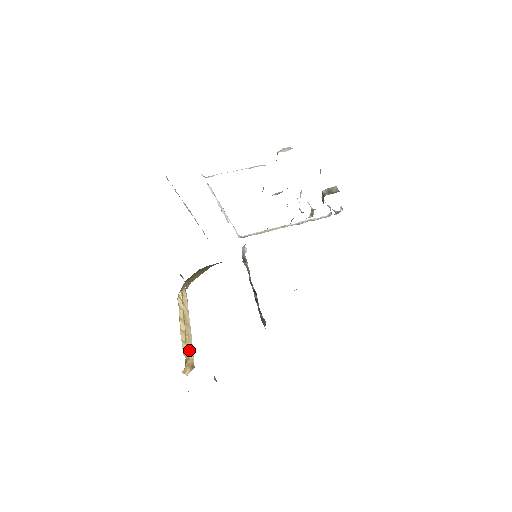
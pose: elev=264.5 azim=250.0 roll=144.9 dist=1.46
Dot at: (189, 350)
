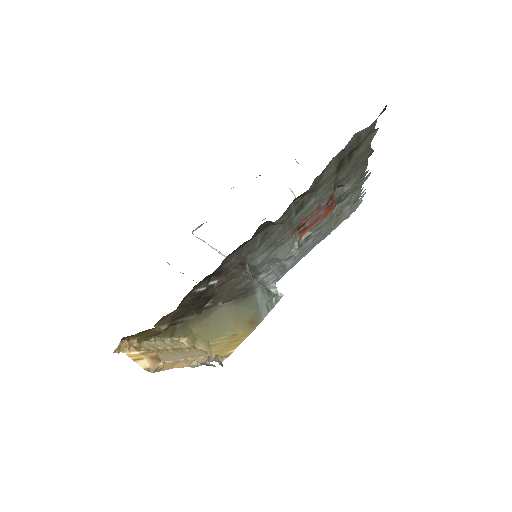
Dot at: (161, 354)
